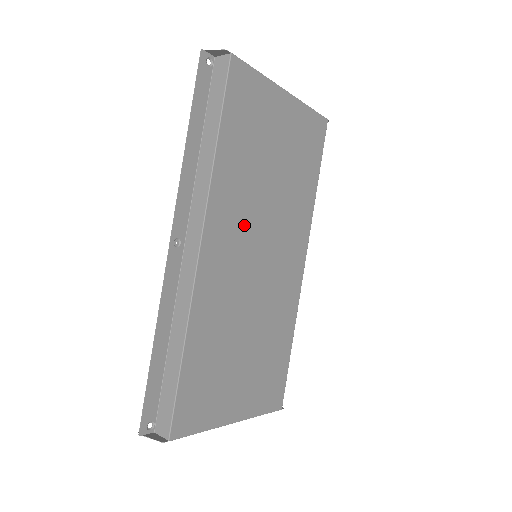
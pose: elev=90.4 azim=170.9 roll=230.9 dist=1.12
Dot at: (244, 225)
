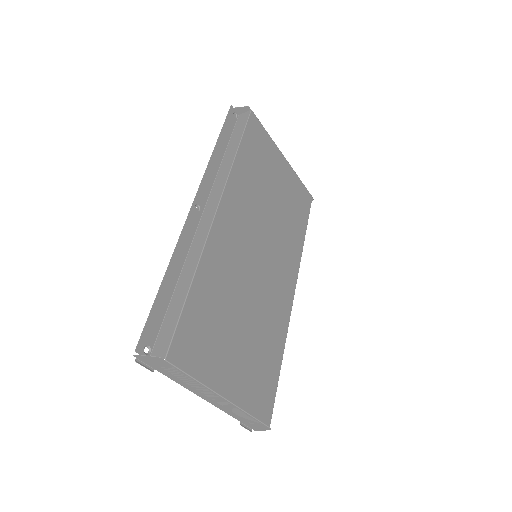
Dot at: (250, 221)
